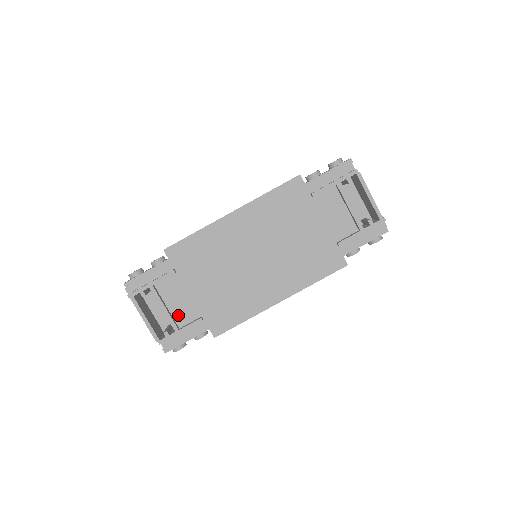
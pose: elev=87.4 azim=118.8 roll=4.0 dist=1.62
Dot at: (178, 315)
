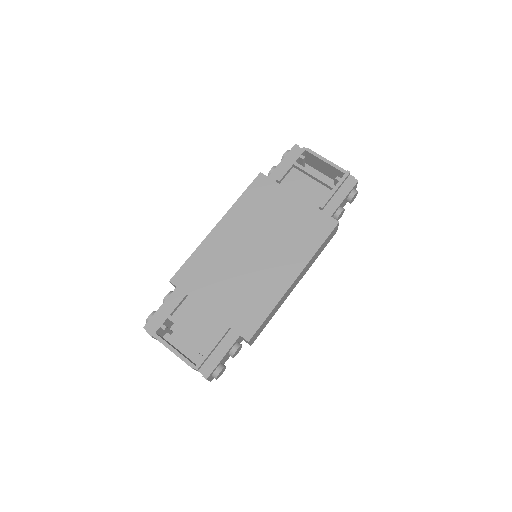
Dot at: (205, 335)
